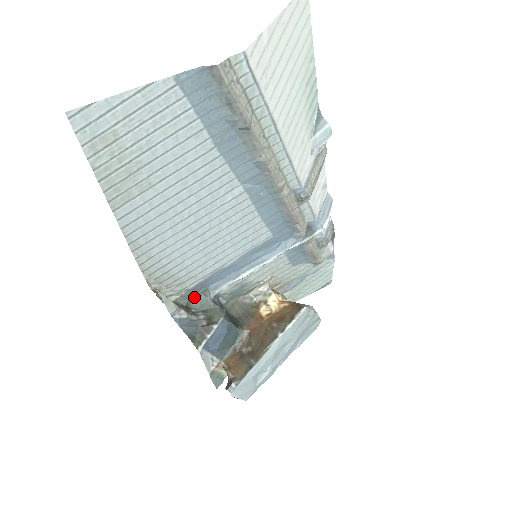
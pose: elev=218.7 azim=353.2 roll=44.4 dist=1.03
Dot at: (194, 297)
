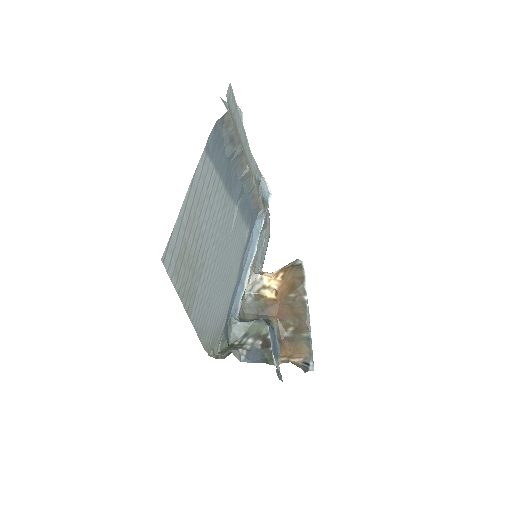
Dot at: (227, 333)
